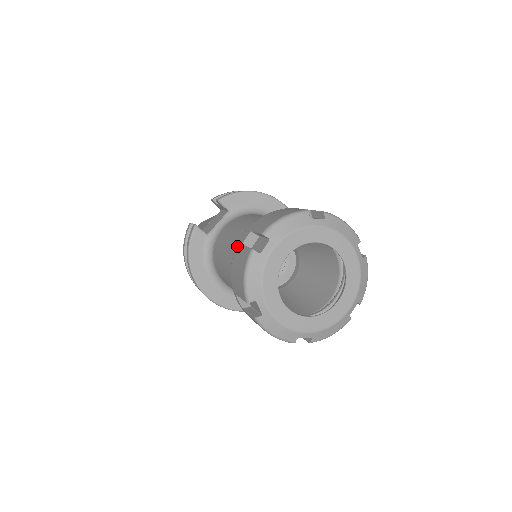
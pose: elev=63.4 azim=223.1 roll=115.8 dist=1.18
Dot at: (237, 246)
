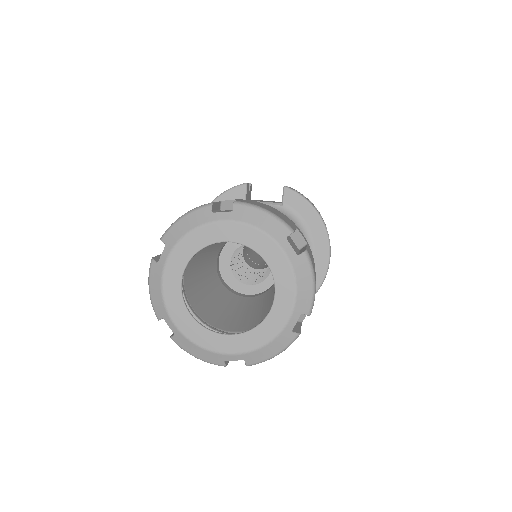
Dot at: occluded
